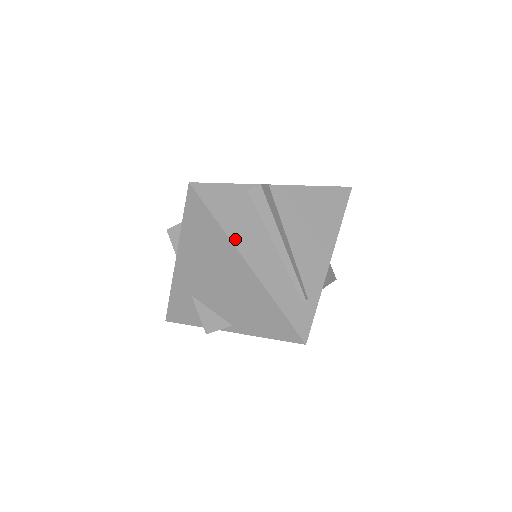
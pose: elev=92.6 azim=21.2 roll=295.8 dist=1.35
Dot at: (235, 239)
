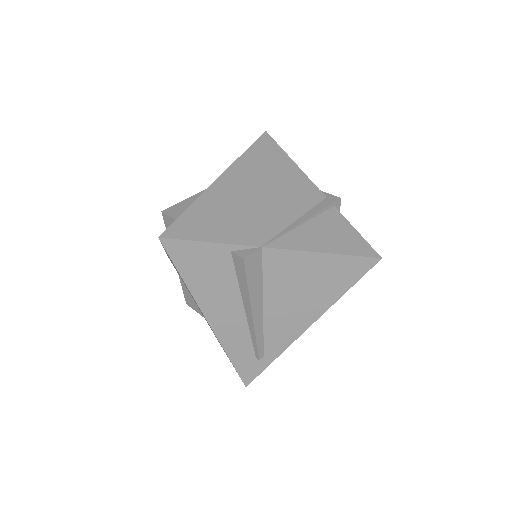
Dot at: (200, 299)
